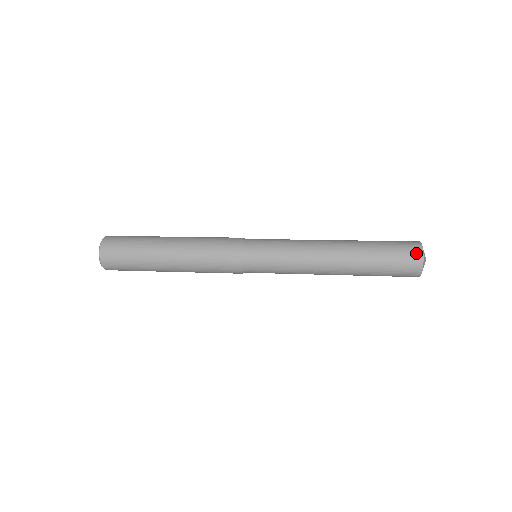
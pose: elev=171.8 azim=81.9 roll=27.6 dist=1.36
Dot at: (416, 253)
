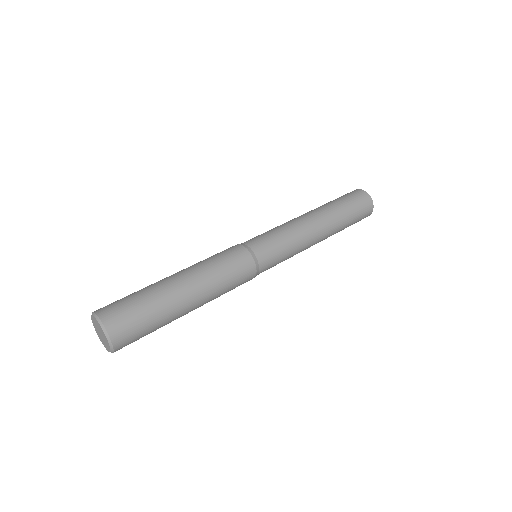
Dot at: occluded
